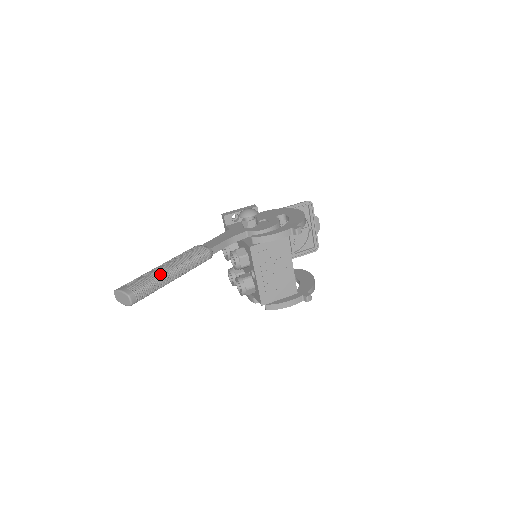
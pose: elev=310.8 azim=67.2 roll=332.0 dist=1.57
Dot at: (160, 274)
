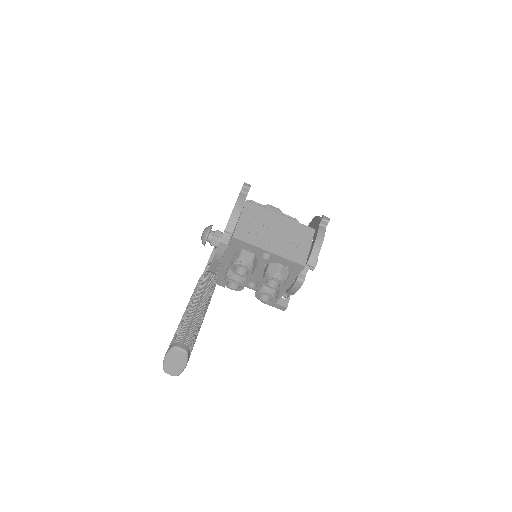
Dot at: (185, 316)
